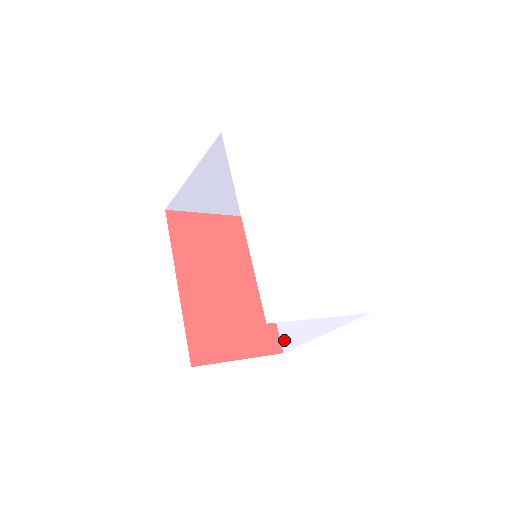
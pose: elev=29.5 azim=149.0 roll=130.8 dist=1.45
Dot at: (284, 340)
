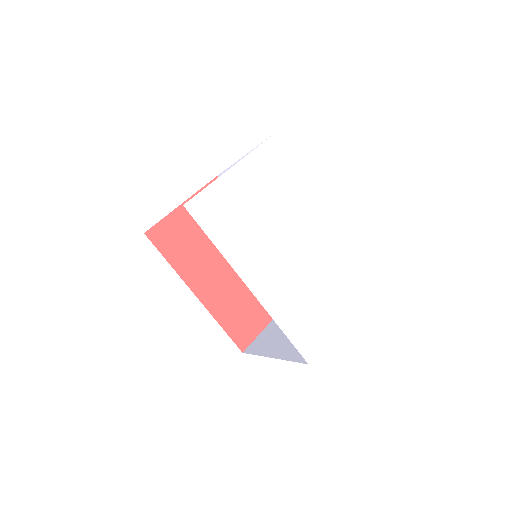
Dot at: occluded
